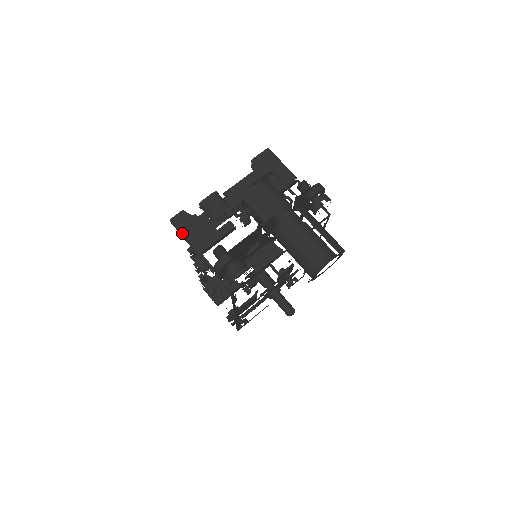
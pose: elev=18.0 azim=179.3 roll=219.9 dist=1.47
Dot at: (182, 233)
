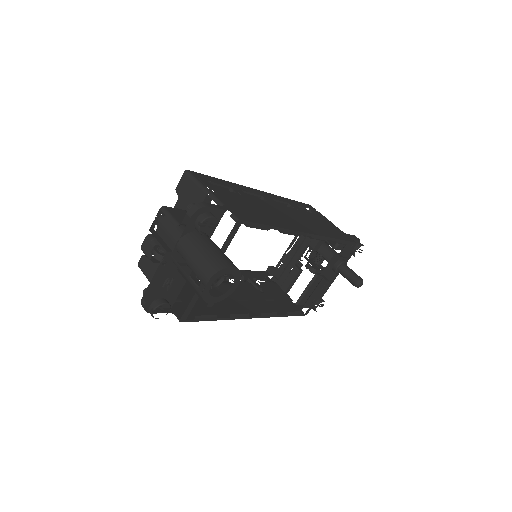
Dot at: (145, 275)
